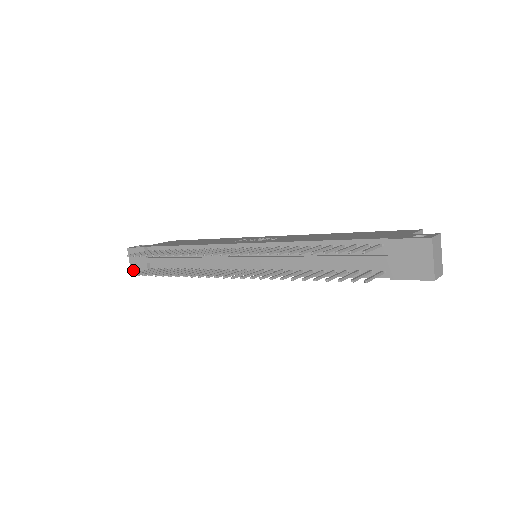
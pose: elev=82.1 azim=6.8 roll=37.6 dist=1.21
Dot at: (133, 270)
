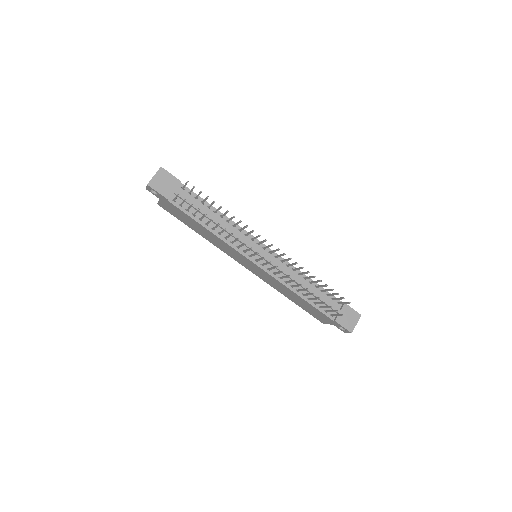
Dot at: (152, 184)
